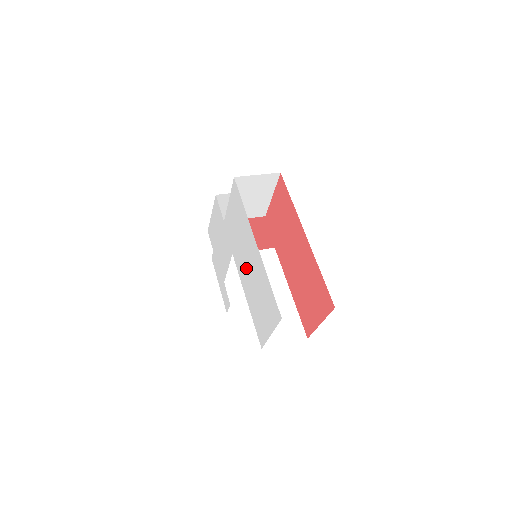
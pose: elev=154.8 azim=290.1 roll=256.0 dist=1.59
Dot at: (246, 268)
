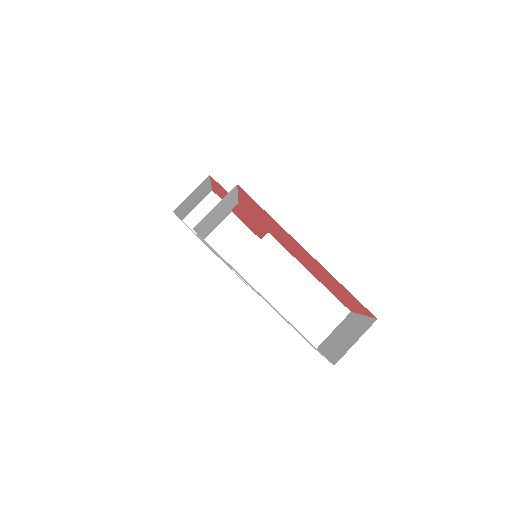
Dot at: occluded
